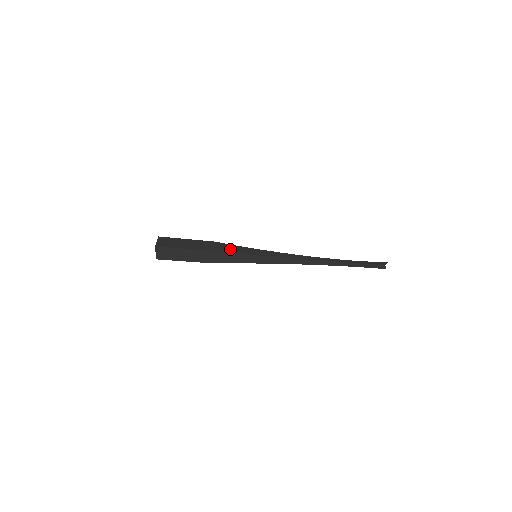
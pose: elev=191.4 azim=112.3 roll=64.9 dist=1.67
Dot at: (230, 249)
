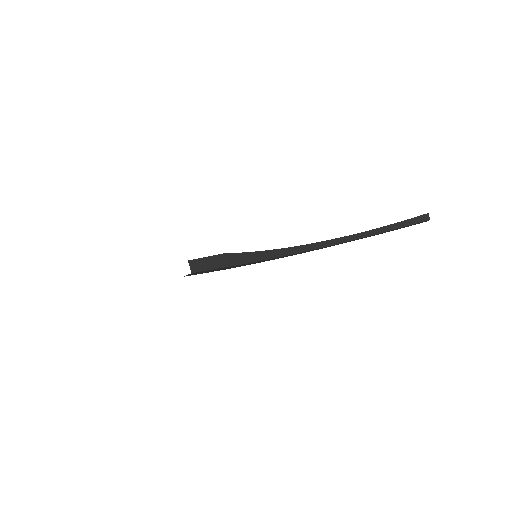
Dot at: occluded
